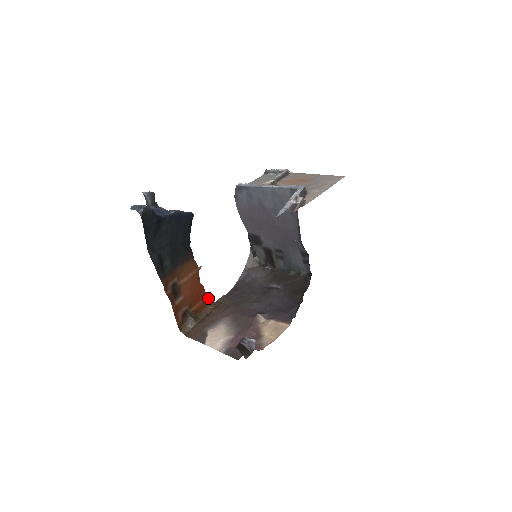
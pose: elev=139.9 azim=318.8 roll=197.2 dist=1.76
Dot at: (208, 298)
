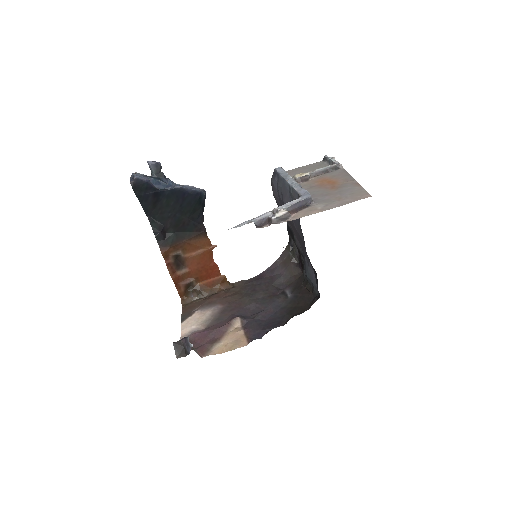
Dot at: (222, 278)
